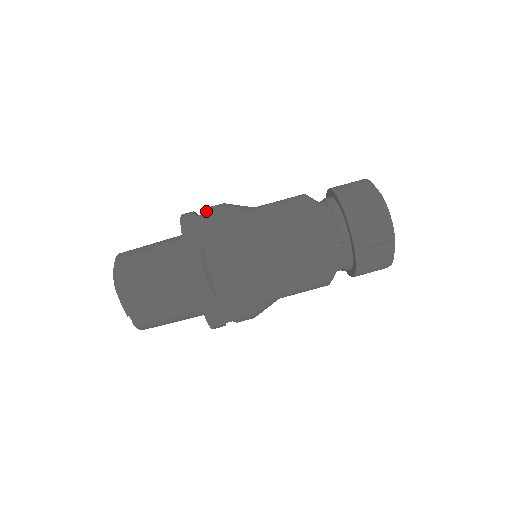
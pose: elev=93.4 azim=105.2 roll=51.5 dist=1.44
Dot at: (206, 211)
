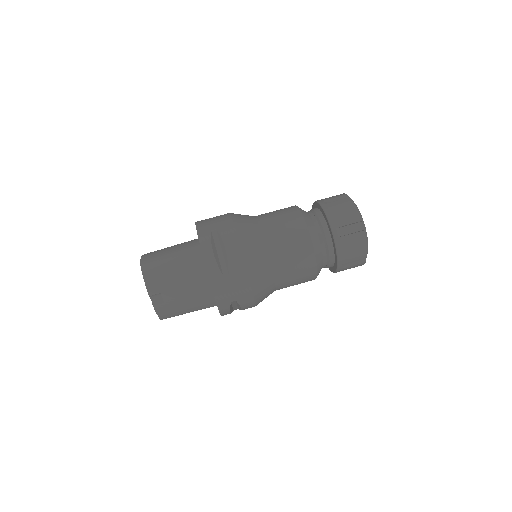
Dot at: (216, 216)
